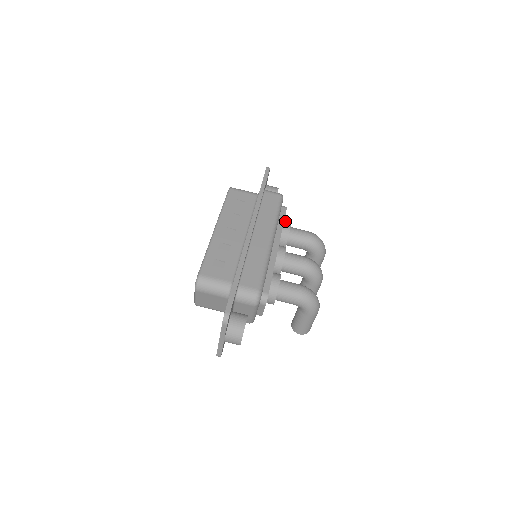
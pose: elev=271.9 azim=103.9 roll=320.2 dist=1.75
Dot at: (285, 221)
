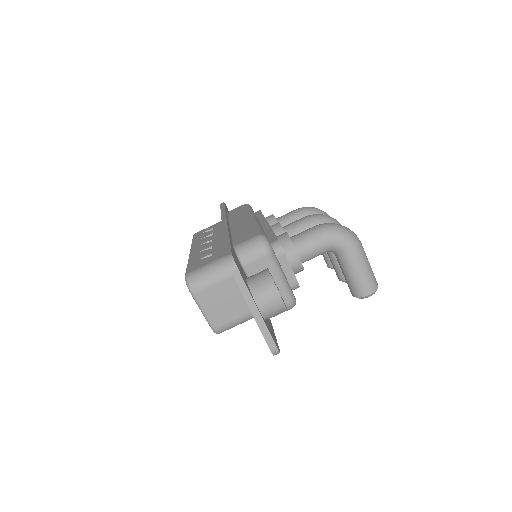
Dot at: occluded
